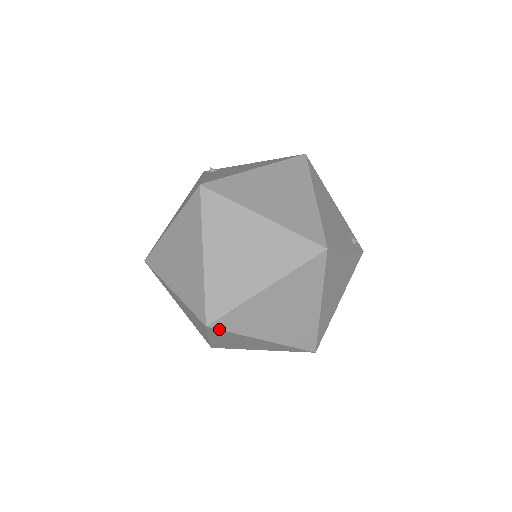
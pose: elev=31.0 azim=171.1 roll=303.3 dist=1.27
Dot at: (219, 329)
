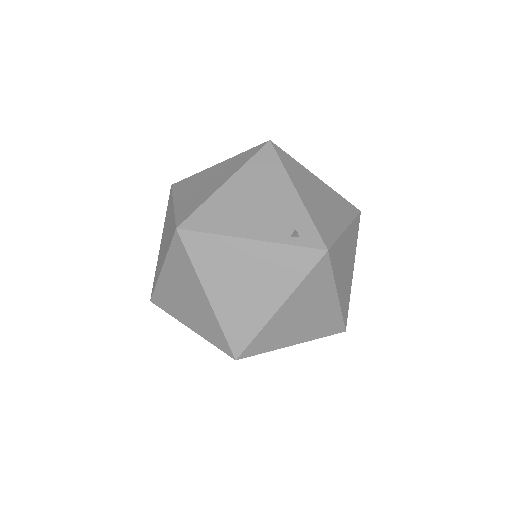
Dot at: (158, 306)
